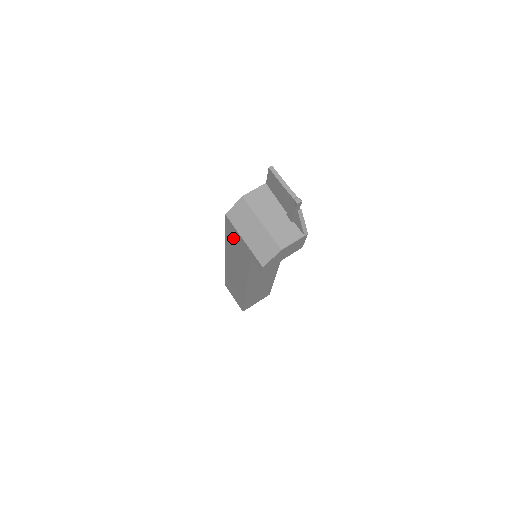
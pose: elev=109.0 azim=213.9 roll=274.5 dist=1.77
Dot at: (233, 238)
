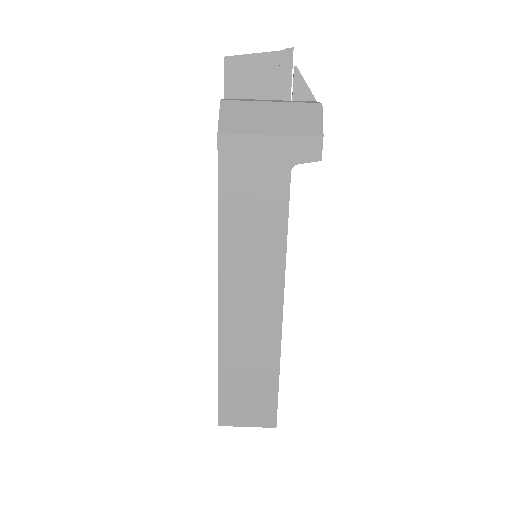
Dot at: (241, 179)
